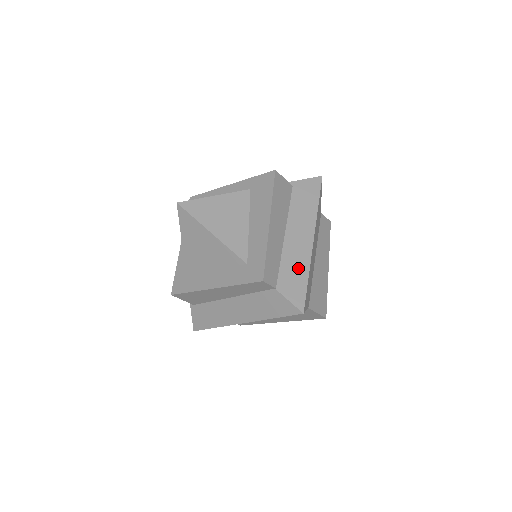
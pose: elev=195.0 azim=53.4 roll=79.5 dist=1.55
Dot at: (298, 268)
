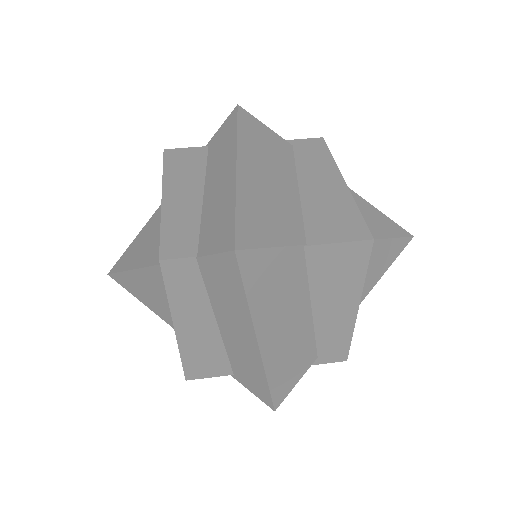
Dot at: (221, 208)
